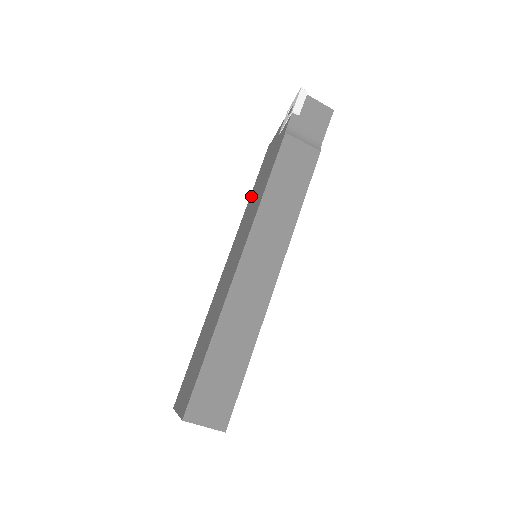
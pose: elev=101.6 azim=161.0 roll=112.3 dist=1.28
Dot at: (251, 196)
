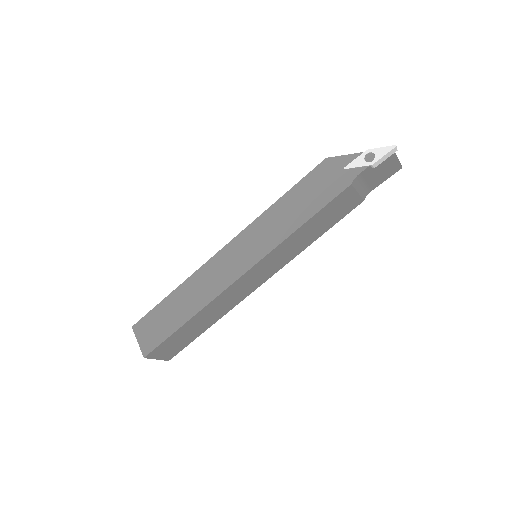
Dot at: (282, 201)
